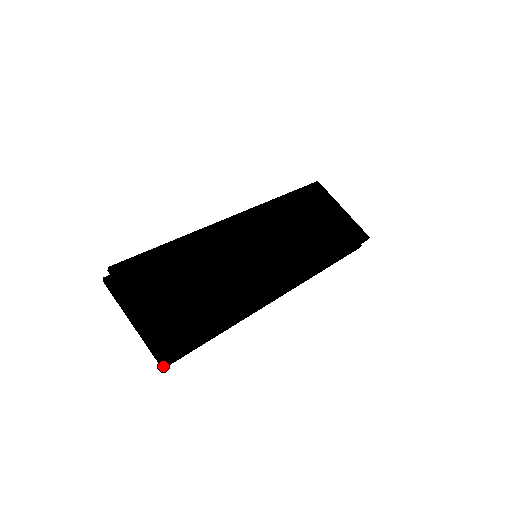
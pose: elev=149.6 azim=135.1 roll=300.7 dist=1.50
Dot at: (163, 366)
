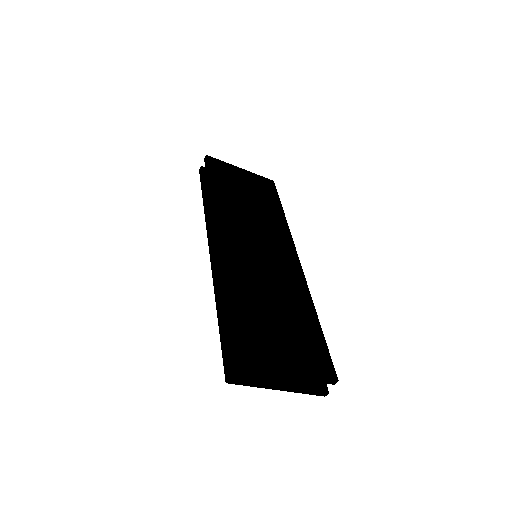
Dot at: occluded
